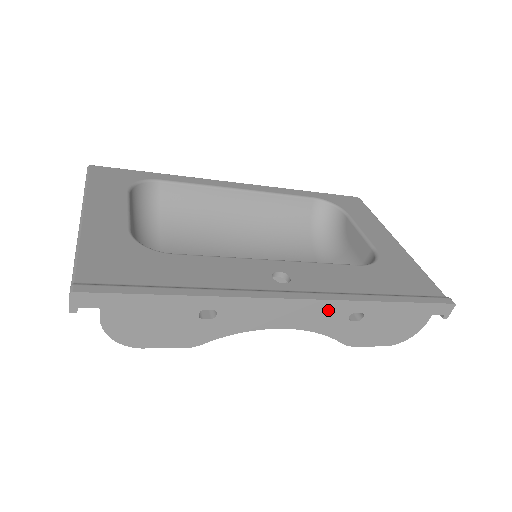
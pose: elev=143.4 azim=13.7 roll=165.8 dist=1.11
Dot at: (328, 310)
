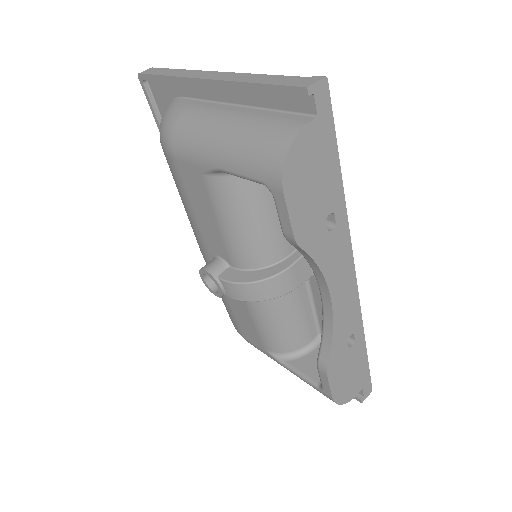
Dot at: (352, 313)
